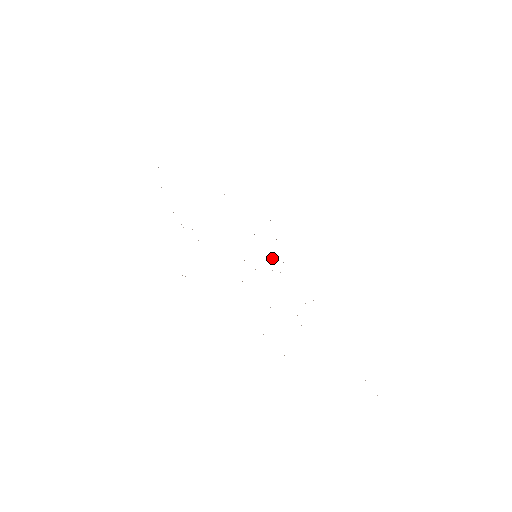
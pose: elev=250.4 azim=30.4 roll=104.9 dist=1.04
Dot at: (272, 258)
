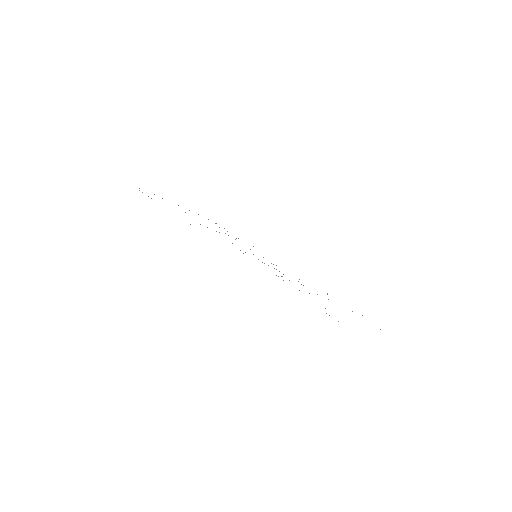
Dot at: occluded
